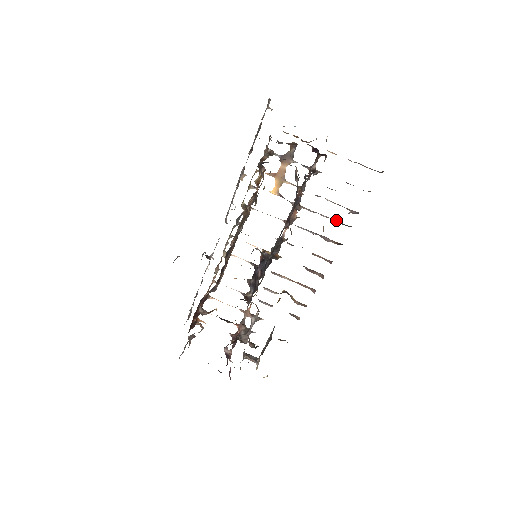
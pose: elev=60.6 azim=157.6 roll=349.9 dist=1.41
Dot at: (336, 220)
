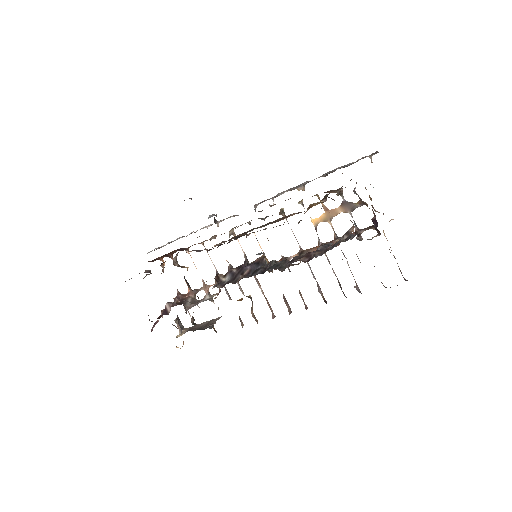
Dot at: occluded
